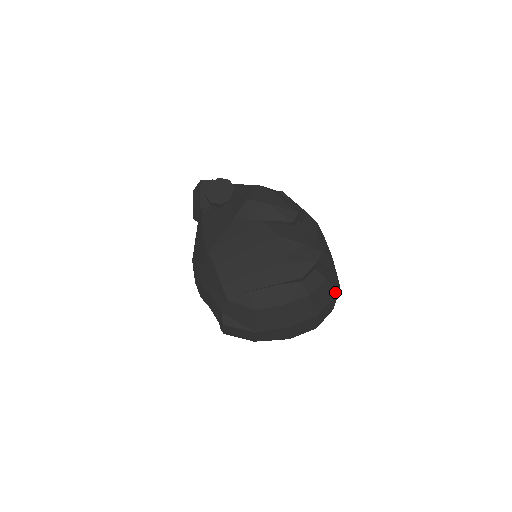
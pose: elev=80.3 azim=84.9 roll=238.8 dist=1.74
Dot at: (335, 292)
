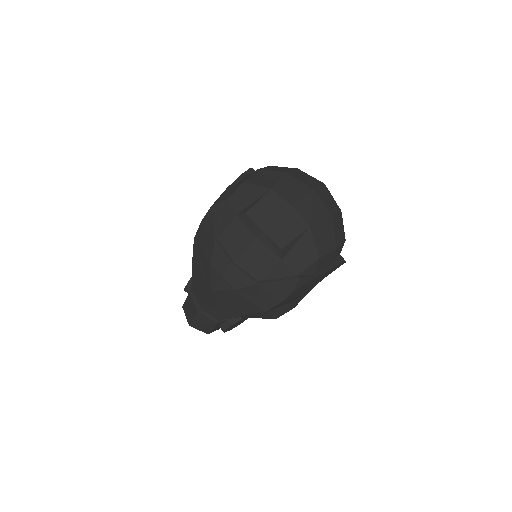
Dot at: occluded
